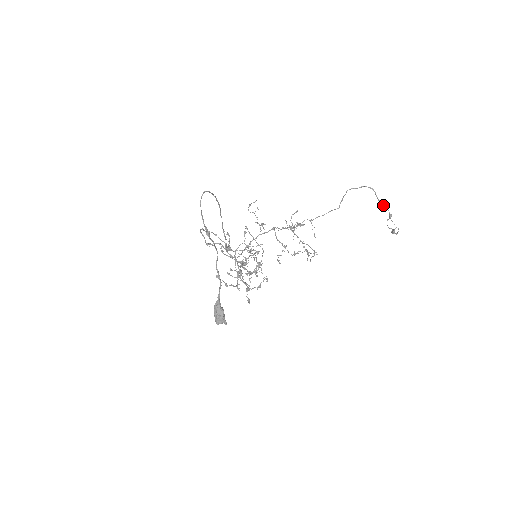
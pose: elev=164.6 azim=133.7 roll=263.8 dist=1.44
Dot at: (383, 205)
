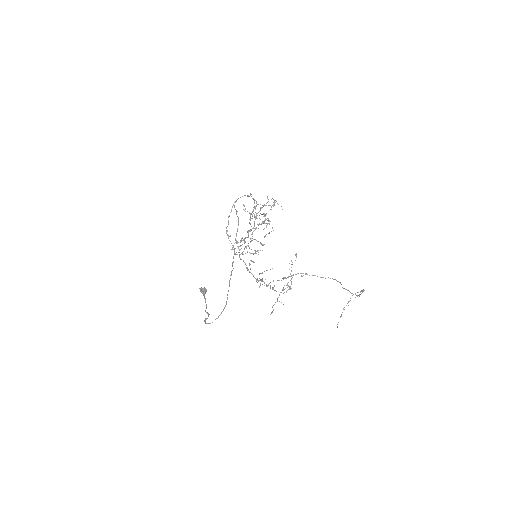
Dot at: (361, 293)
